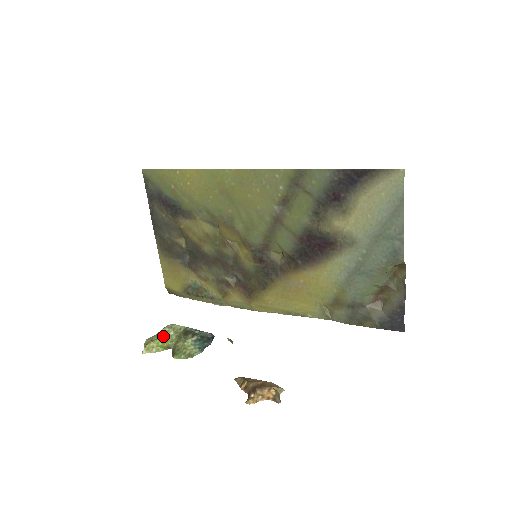
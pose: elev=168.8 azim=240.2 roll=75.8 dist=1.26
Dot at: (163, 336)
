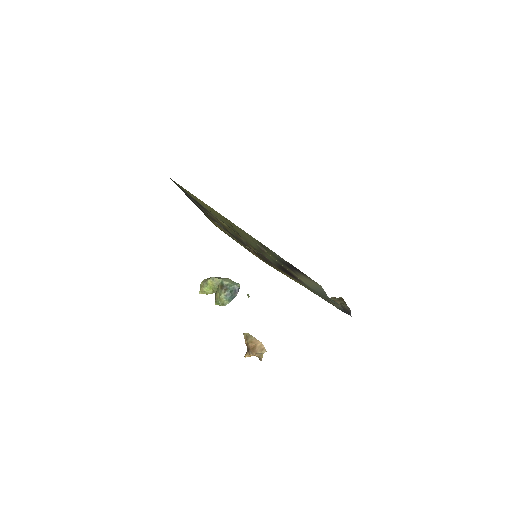
Dot at: (209, 285)
